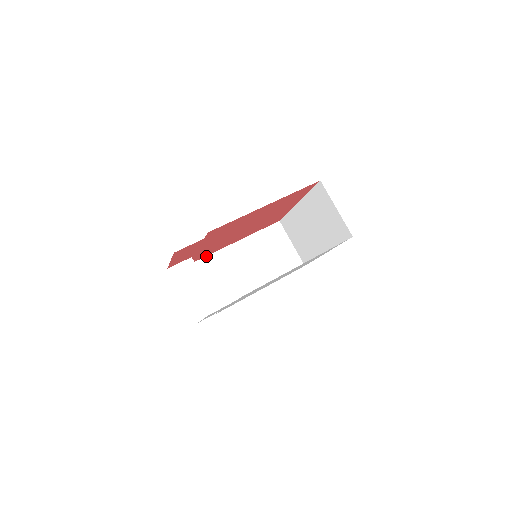
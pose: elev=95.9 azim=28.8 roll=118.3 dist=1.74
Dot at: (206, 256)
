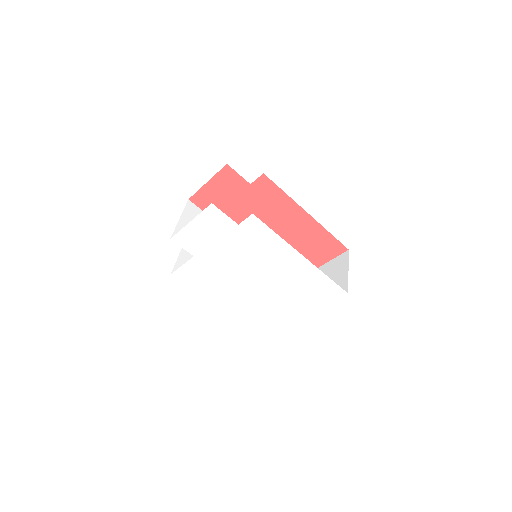
Dot at: occluded
